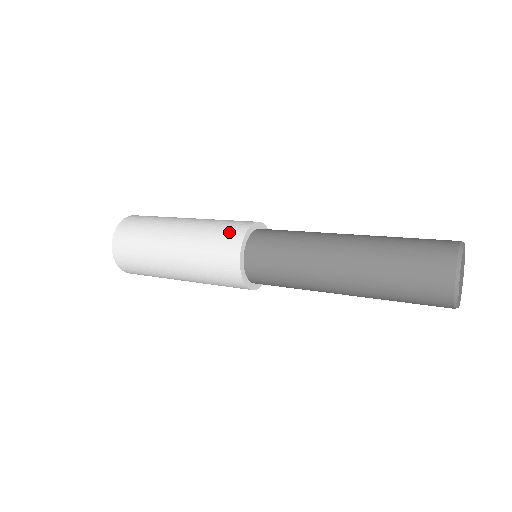
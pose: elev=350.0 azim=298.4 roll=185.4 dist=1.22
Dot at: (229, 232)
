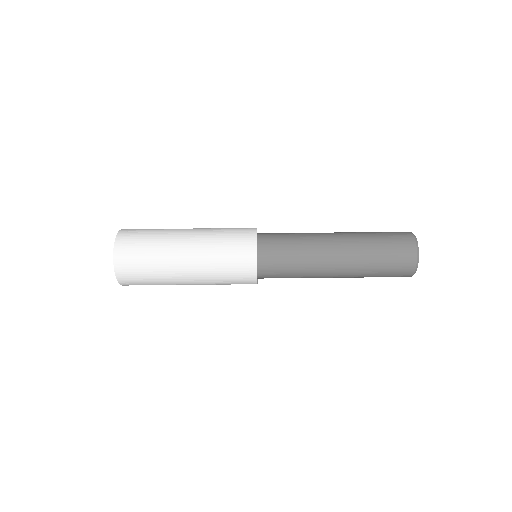
Dot at: occluded
